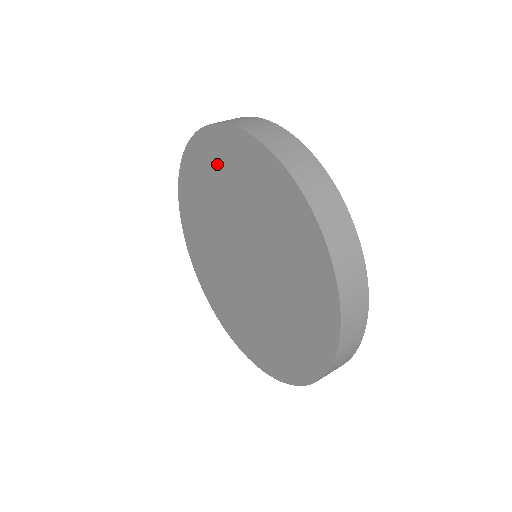
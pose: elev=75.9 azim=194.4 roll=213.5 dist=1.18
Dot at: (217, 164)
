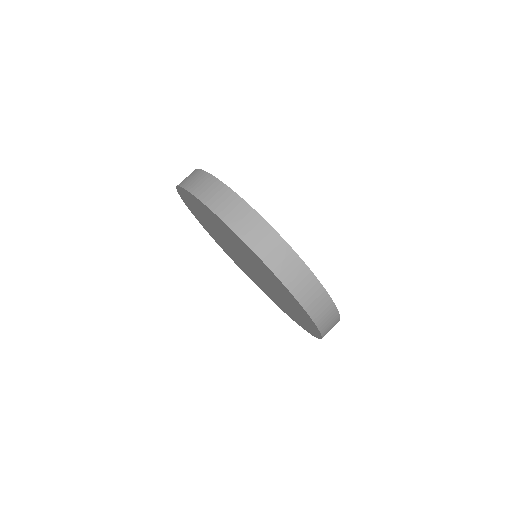
Dot at: (199, 209)
